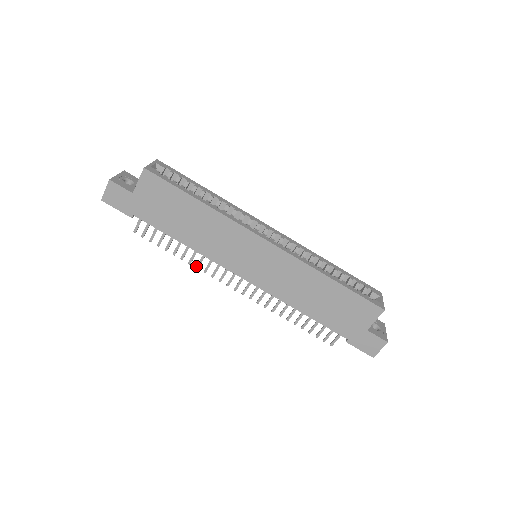
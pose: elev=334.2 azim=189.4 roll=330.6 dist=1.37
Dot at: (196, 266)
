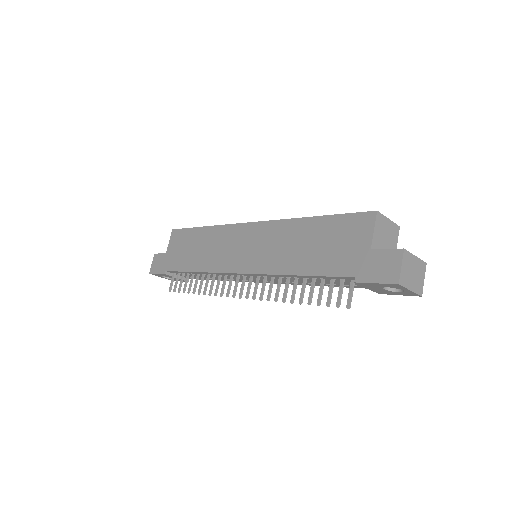
Dot at: (209, 293)
